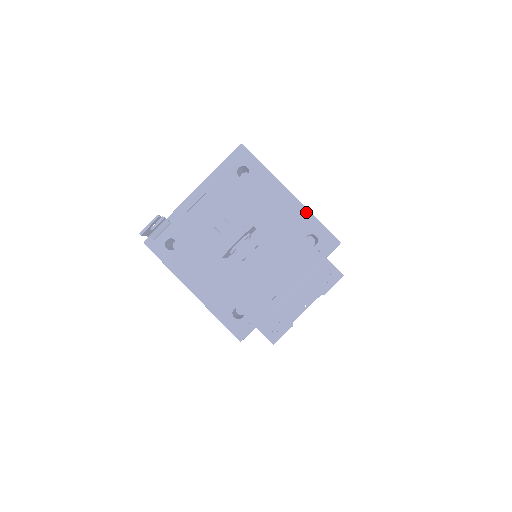
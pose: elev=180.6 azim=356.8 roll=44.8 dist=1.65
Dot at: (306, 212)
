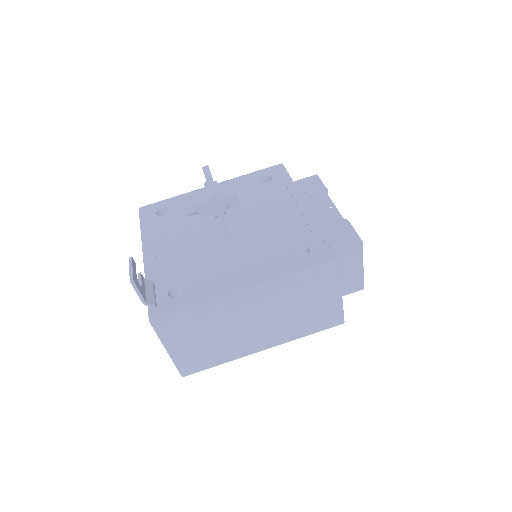
Dot at: (236, 179)
